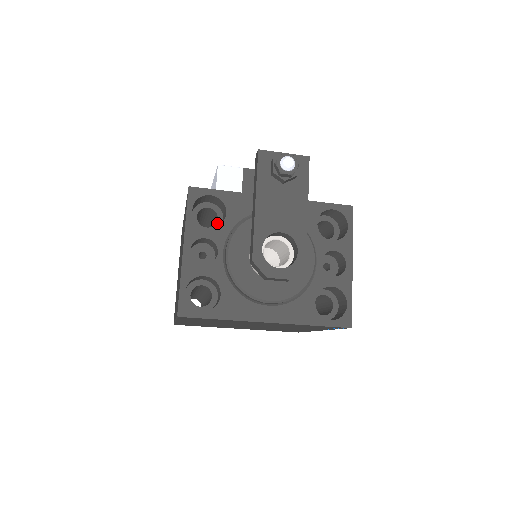
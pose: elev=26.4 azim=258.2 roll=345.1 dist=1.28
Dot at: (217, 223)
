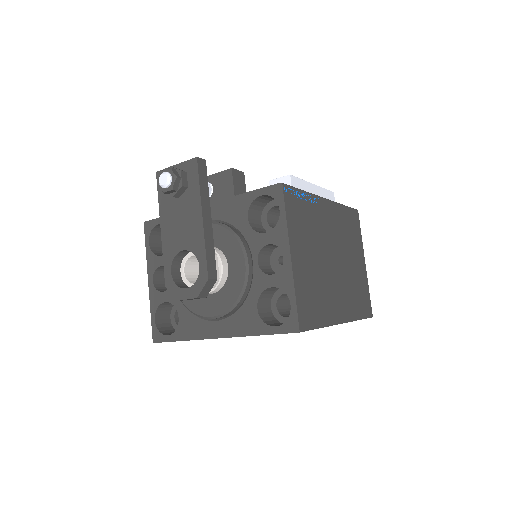
Dot at: occluded
